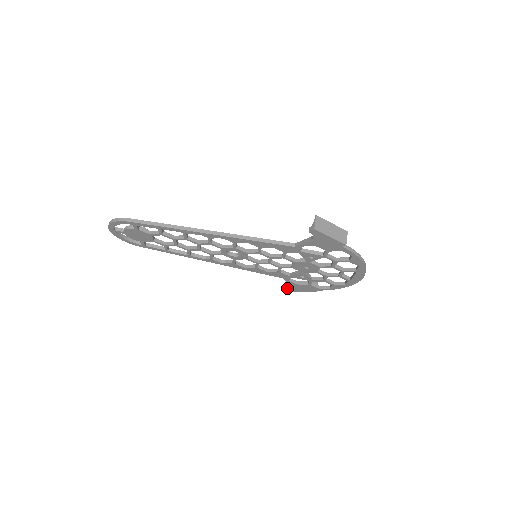
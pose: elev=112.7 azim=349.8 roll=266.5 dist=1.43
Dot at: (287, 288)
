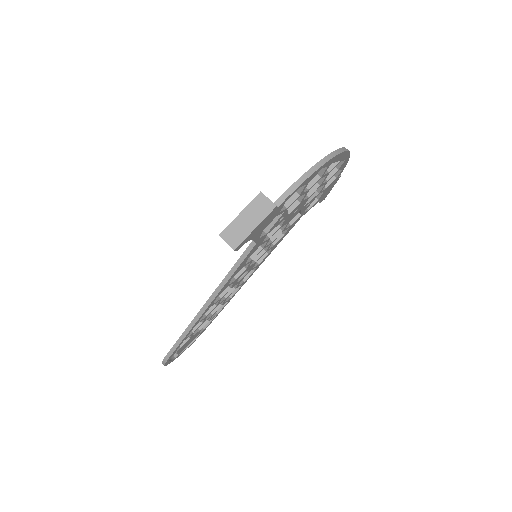
Dot at: (319, 202)
